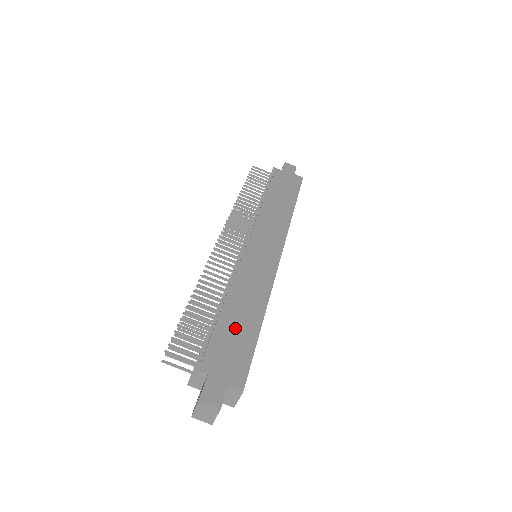
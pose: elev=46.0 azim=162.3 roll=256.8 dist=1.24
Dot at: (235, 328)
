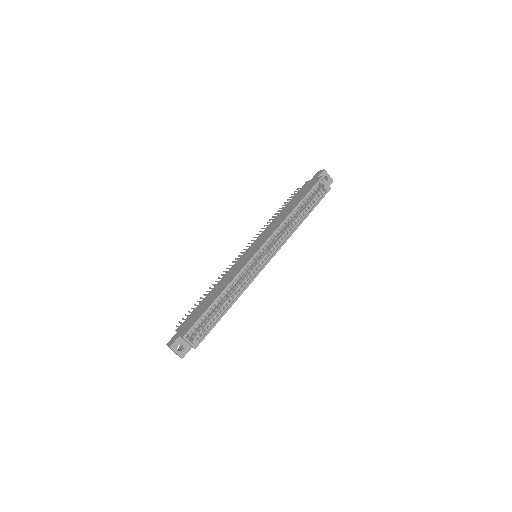
Dot at: (203, 305)
